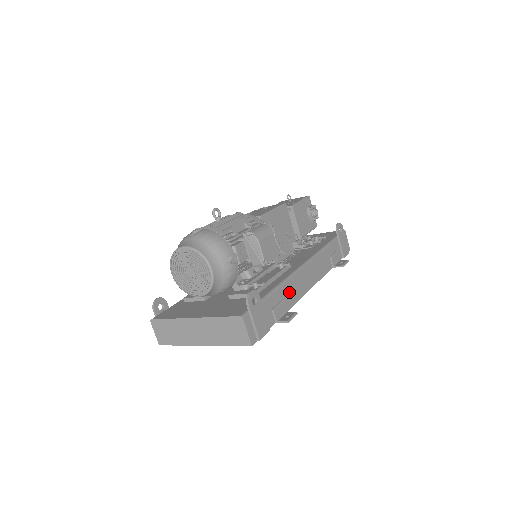
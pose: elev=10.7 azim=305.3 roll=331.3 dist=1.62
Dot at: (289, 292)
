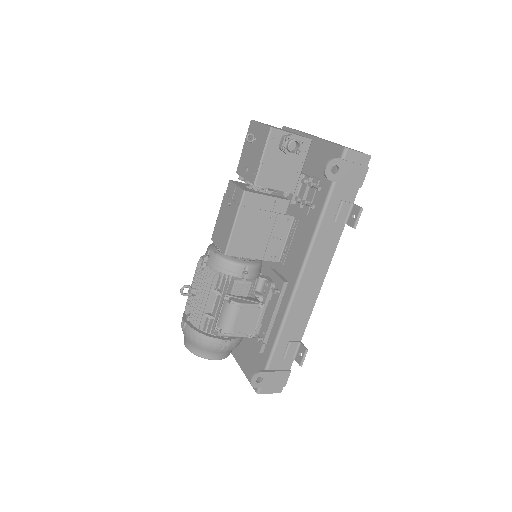
Dot at: (294, 324)
